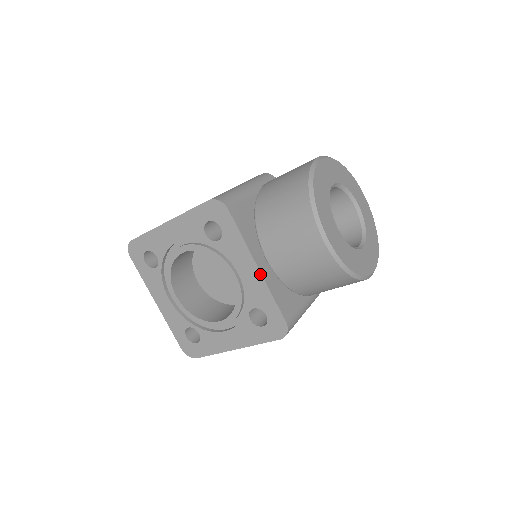
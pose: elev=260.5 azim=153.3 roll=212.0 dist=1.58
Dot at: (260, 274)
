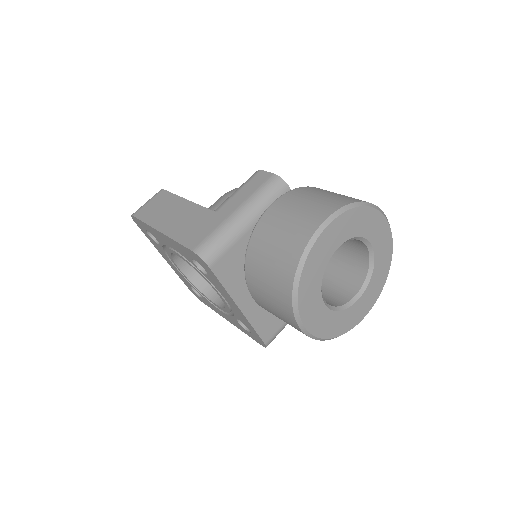
Dot at: (242, 314)
